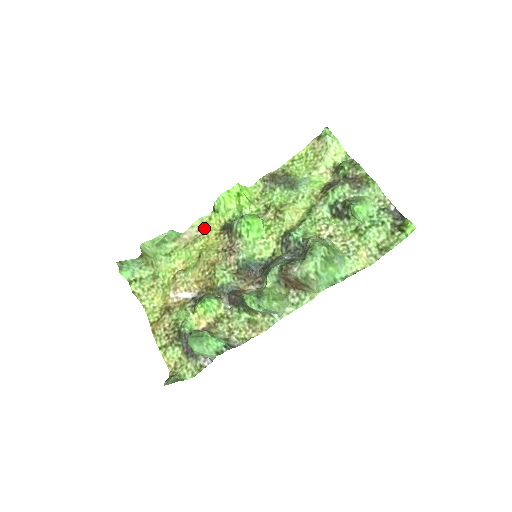
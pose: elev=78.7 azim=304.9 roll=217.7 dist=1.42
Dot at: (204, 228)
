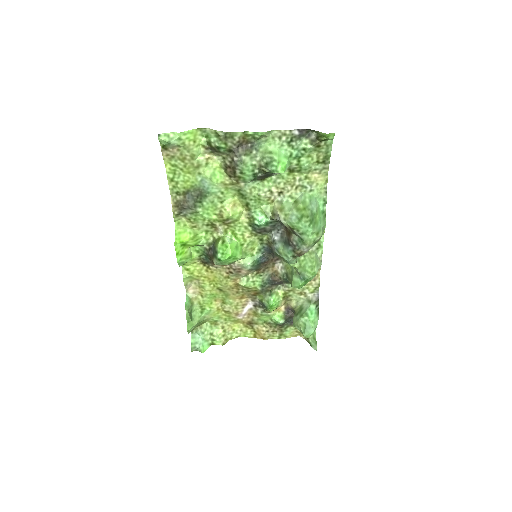
Dot at: (194, 278)
